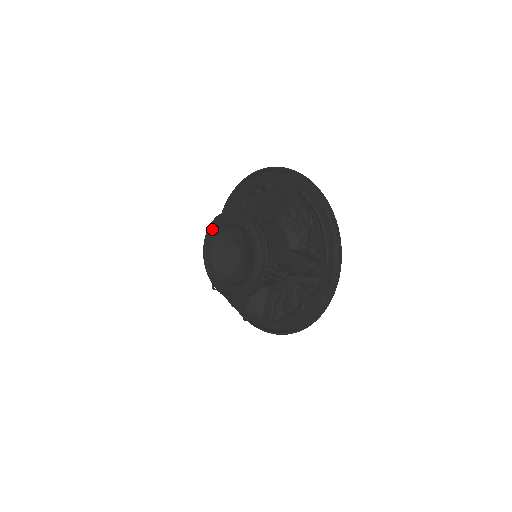
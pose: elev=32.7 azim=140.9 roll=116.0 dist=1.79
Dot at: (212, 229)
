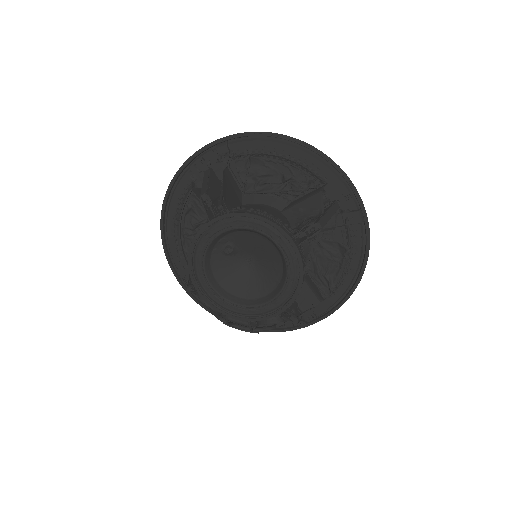
Dot at: (196, 273)
